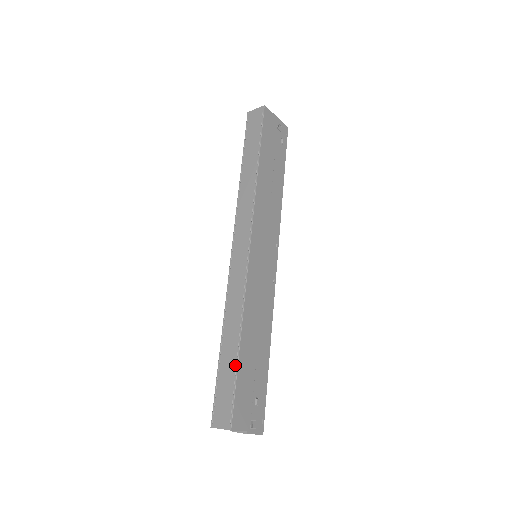
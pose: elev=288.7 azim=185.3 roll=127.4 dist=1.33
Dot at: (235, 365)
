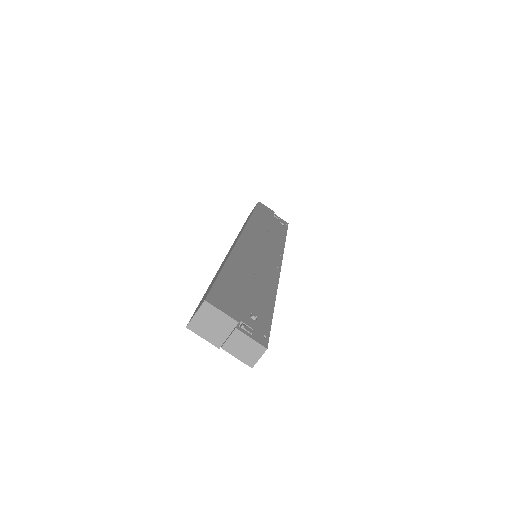
Dot at: (218, 274)
